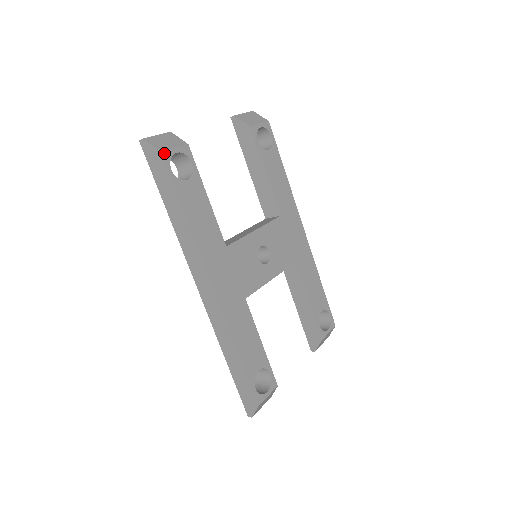
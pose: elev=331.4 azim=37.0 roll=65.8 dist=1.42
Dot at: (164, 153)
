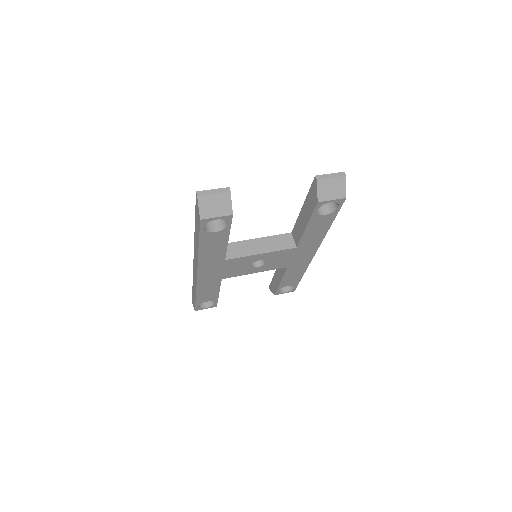
Dot at: (203, 220)
